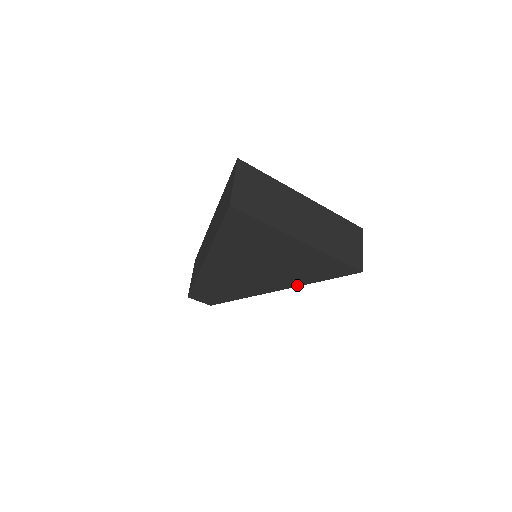
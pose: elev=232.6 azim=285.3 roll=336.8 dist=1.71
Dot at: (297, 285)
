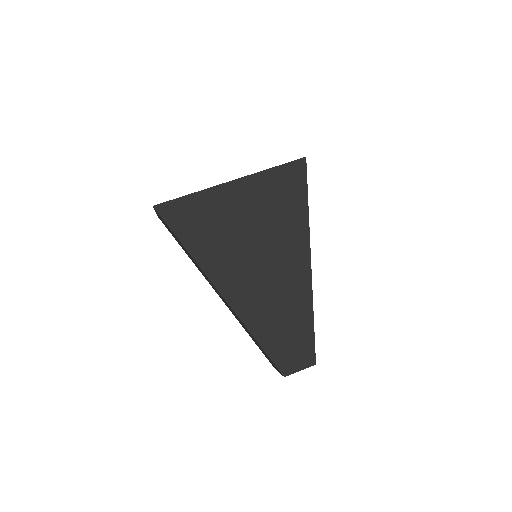
Dot at: (307, 232)
